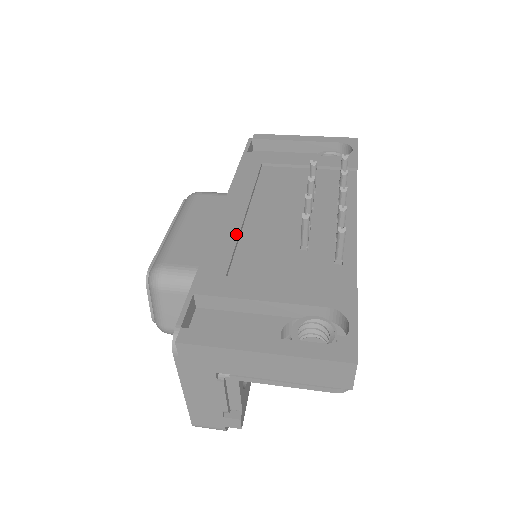
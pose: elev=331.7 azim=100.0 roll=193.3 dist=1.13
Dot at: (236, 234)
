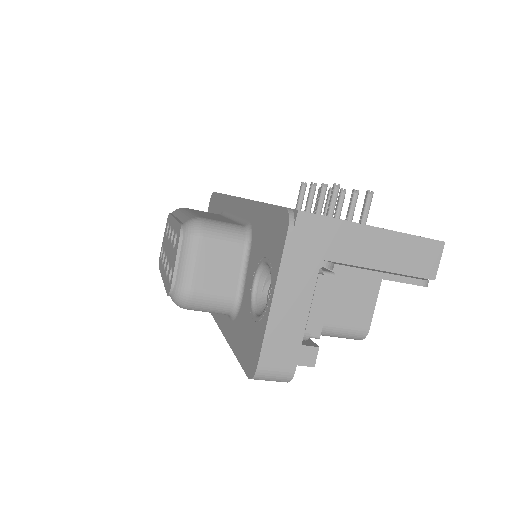
Dot at: occluded
